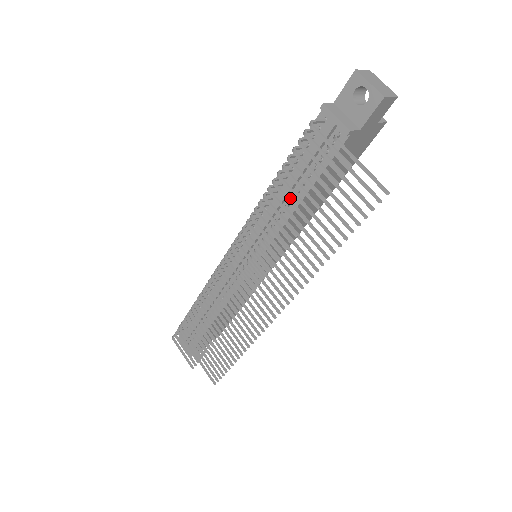
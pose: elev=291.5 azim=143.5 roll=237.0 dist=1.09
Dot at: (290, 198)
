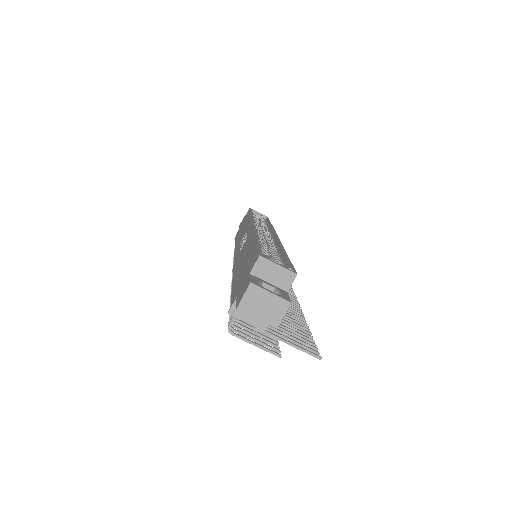
Dot at: occluded
